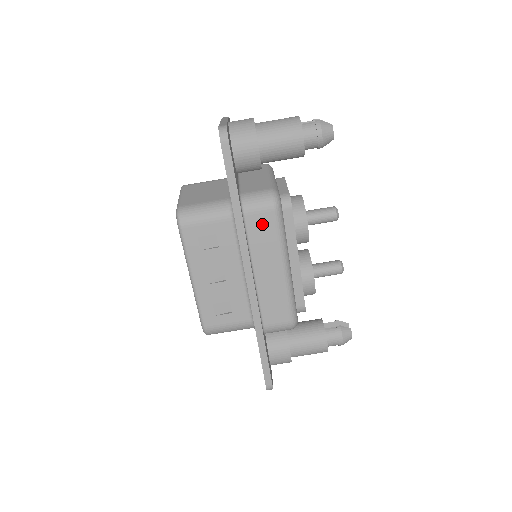
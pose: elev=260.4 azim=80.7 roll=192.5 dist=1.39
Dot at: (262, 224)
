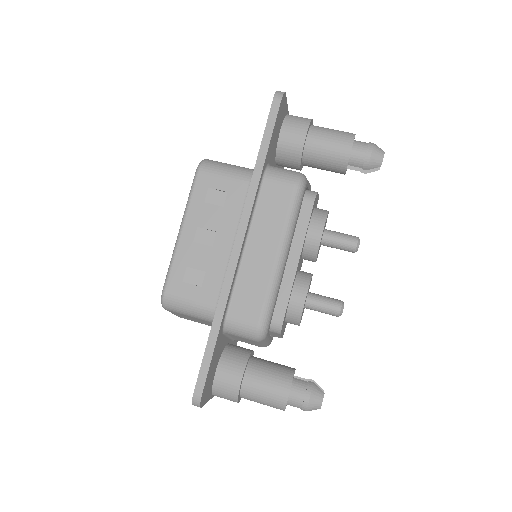
Dot at: (277, 196)
